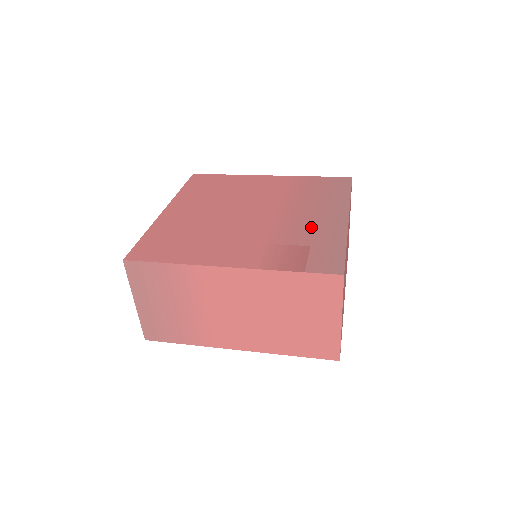
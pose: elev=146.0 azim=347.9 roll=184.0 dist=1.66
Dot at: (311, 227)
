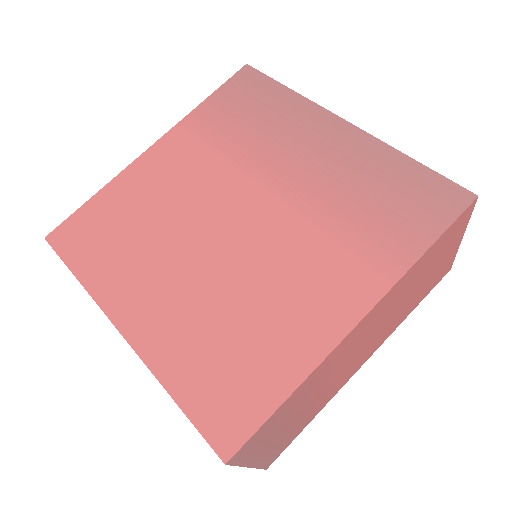
Dot at: (336, 171)
